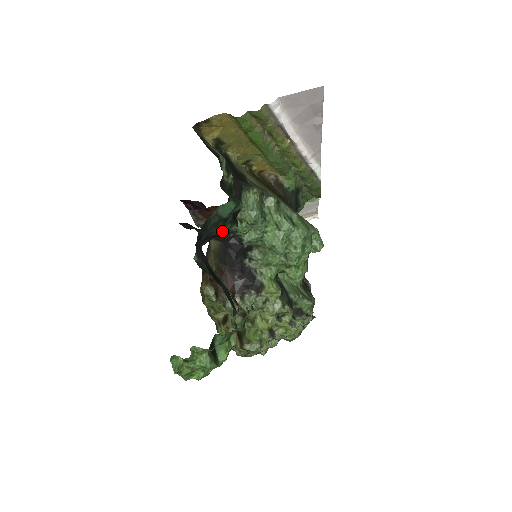
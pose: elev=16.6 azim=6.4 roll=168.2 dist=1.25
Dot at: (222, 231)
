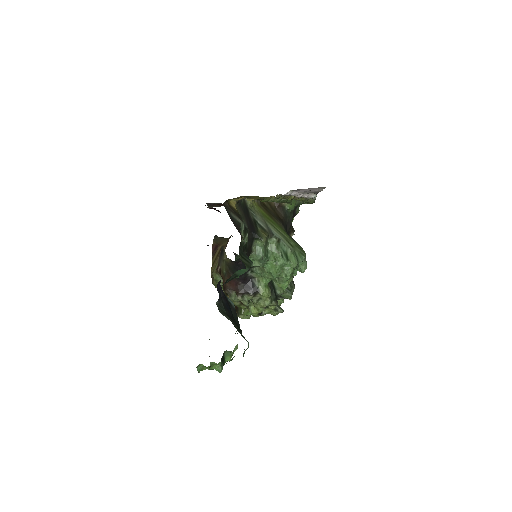
Dot at: (236, 277)
